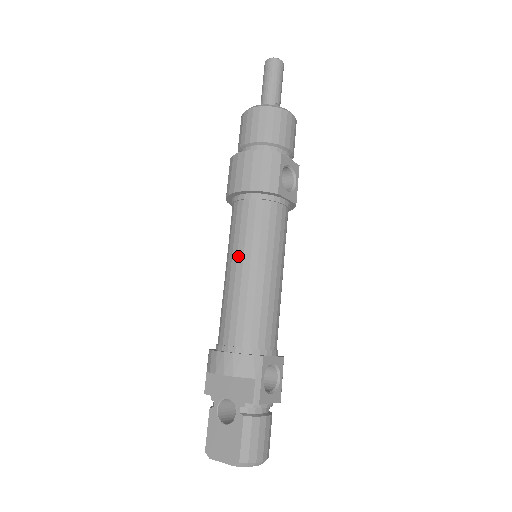
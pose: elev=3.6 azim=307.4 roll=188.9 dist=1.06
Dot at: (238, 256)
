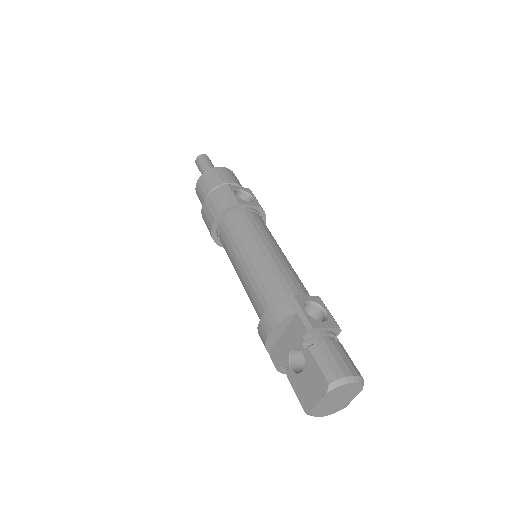
Dot at: (237, 256)
